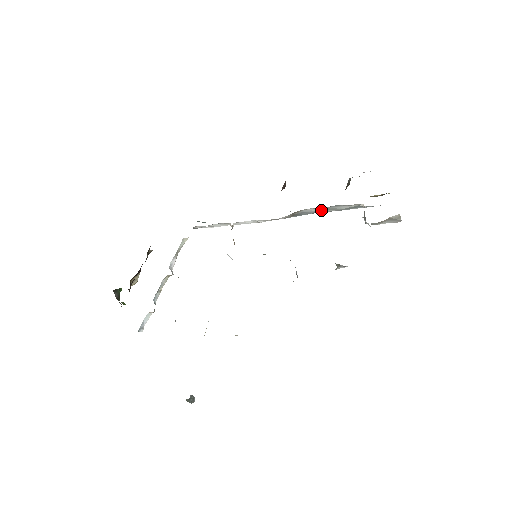
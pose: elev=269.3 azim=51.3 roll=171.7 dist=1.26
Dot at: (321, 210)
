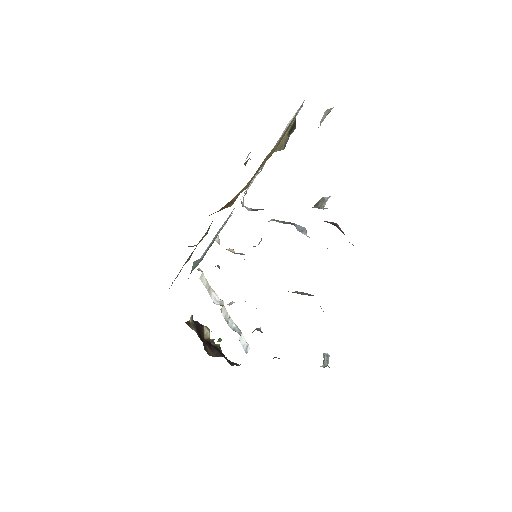
Dot at: (260, 171)
